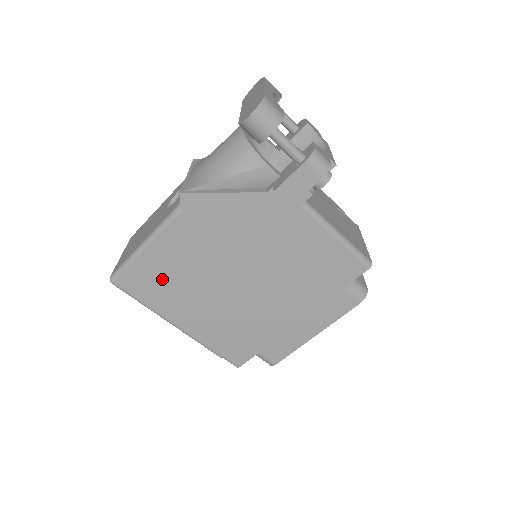
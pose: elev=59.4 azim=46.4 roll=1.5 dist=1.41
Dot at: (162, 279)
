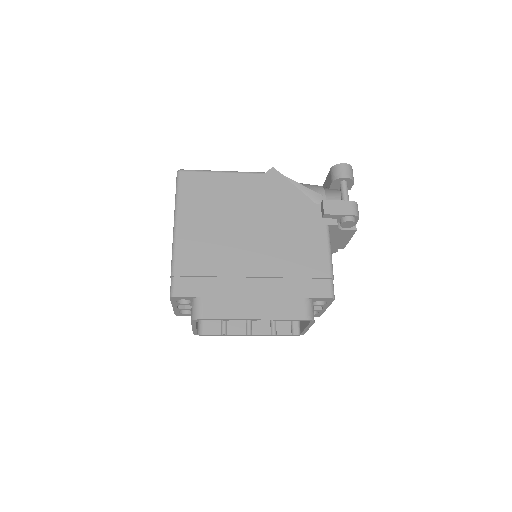
Dot at: (209, 194)
